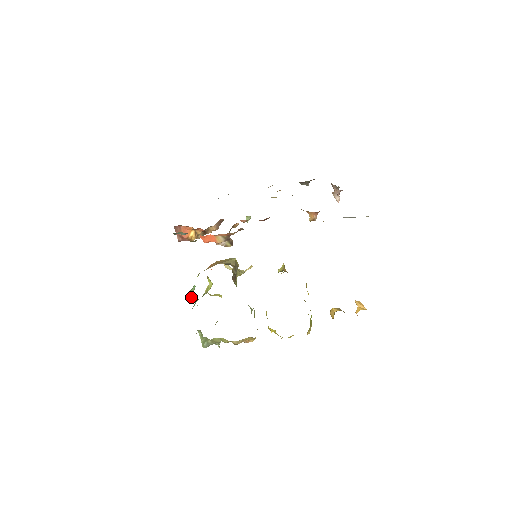
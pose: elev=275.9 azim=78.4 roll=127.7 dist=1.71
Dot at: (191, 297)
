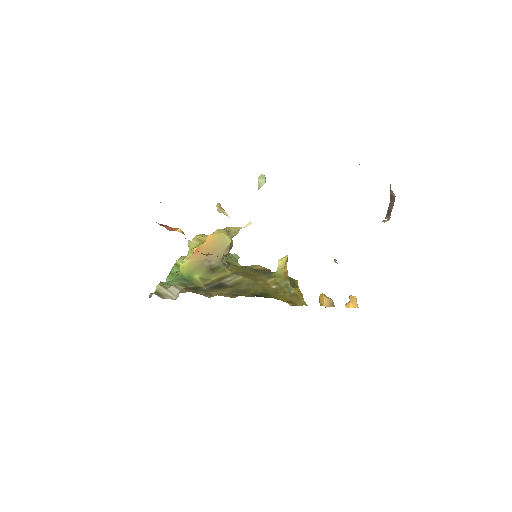
Dot at: occluded
